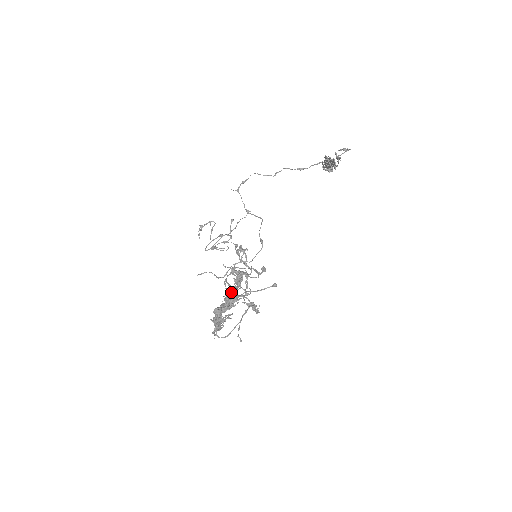
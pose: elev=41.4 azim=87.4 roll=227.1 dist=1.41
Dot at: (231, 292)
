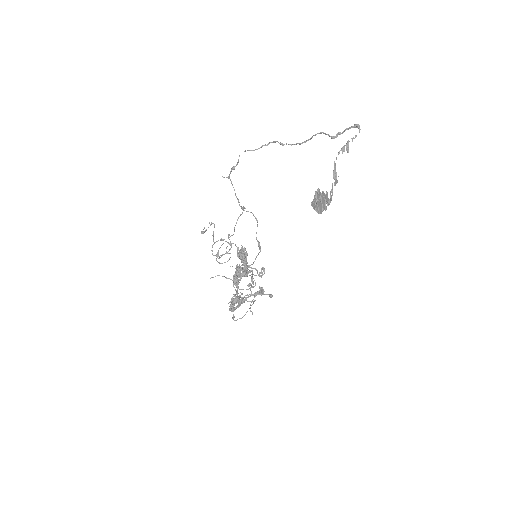
Dot at: (242, 261)
